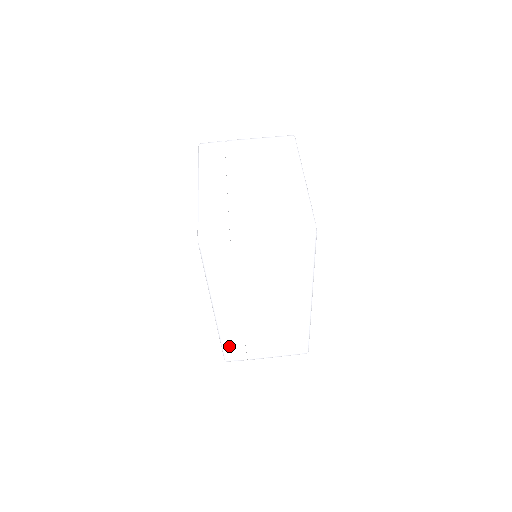
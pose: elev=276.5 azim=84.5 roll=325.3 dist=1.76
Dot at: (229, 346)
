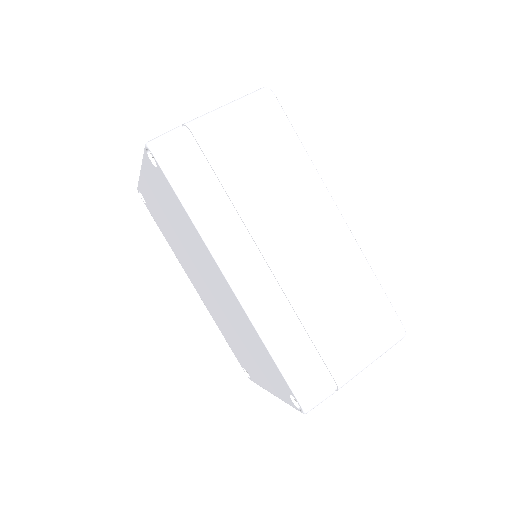
Dot at: (288, 358)
